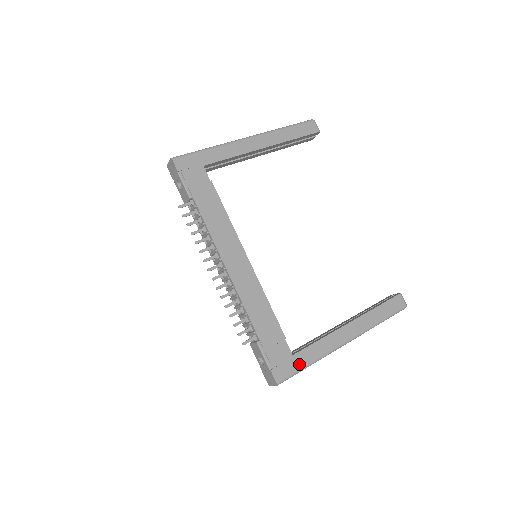
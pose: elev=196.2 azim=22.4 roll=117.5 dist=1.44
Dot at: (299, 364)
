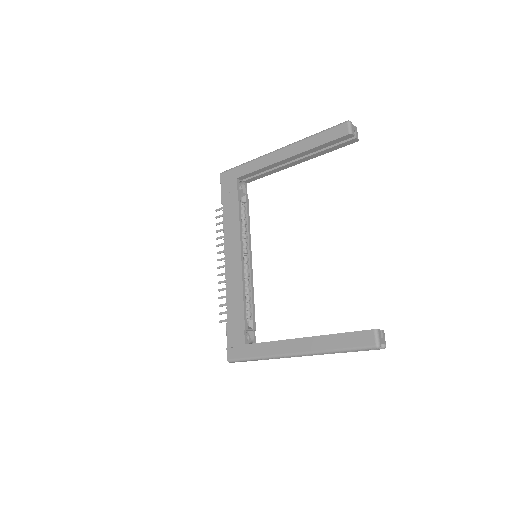
Dot at: (247, 354)
